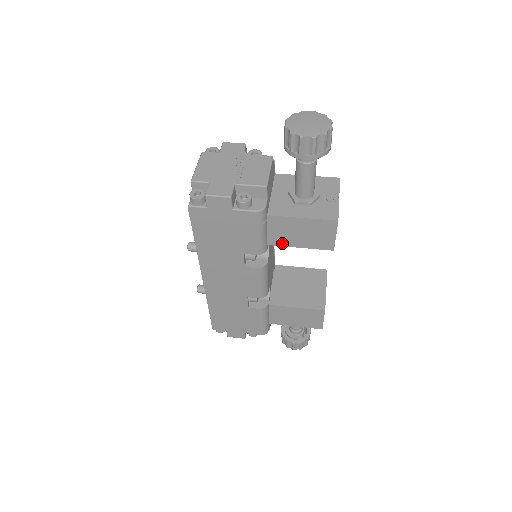
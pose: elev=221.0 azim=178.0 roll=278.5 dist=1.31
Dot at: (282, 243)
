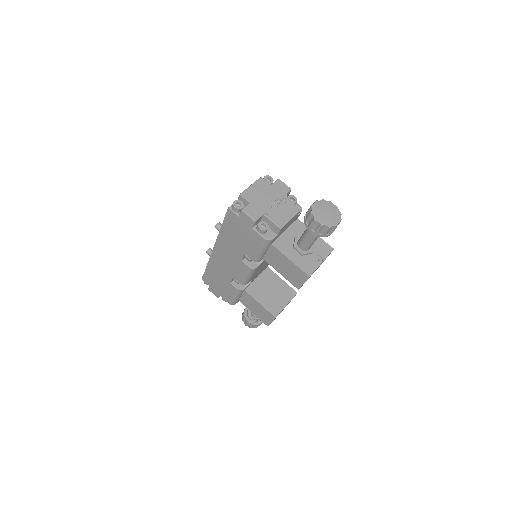
Dot at: (271, 264)
